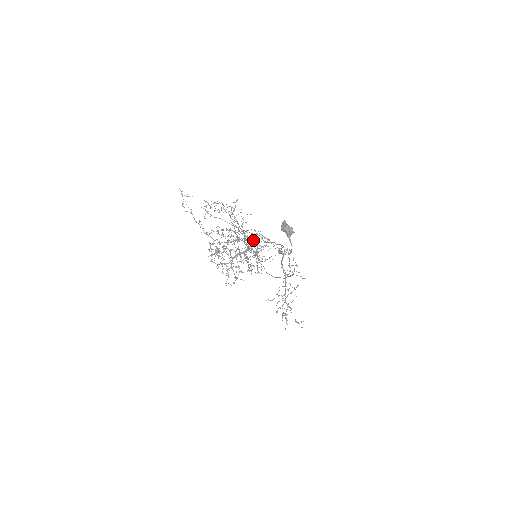
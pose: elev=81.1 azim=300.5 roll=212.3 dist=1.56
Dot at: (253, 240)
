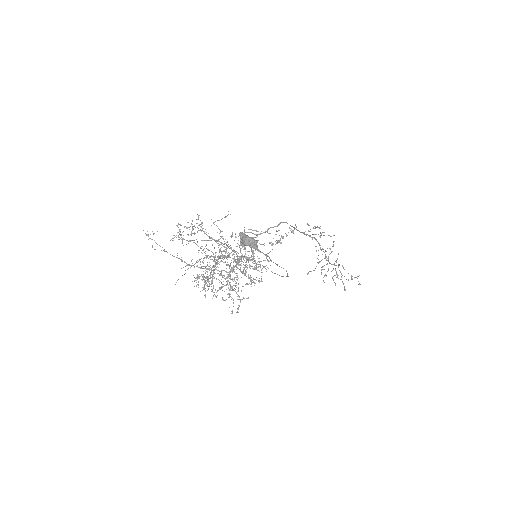
Dot at: occluded
